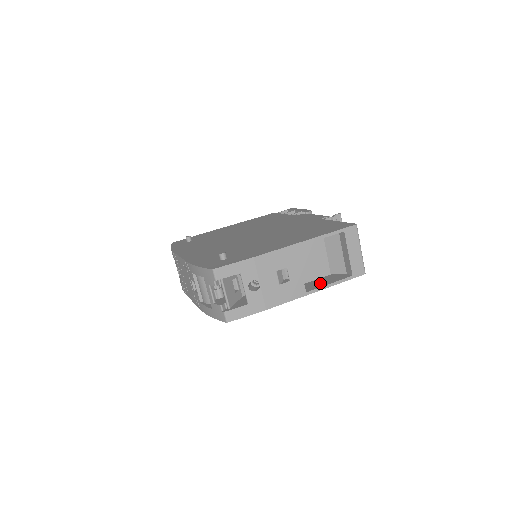
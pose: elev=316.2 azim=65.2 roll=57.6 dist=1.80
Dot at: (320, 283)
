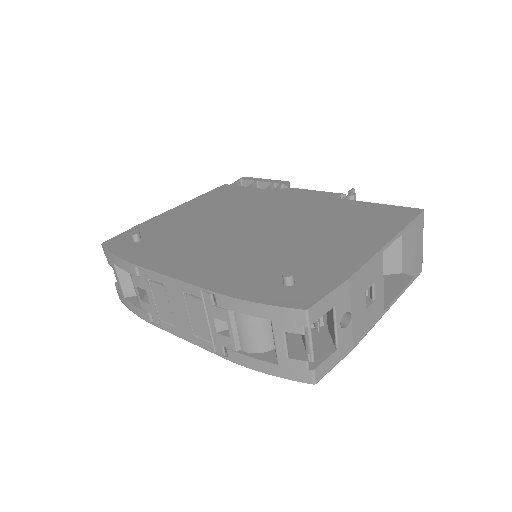
Dot at: (384, 292)
